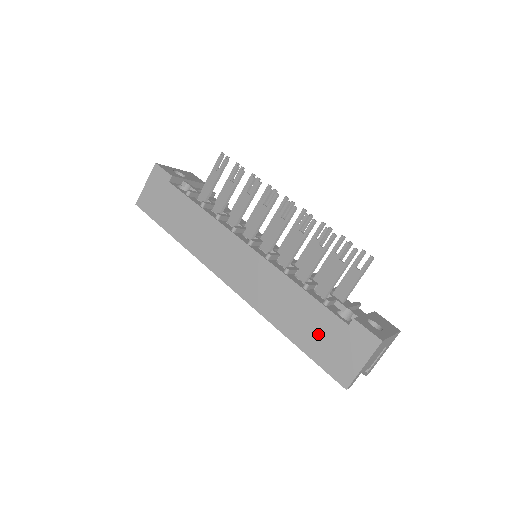
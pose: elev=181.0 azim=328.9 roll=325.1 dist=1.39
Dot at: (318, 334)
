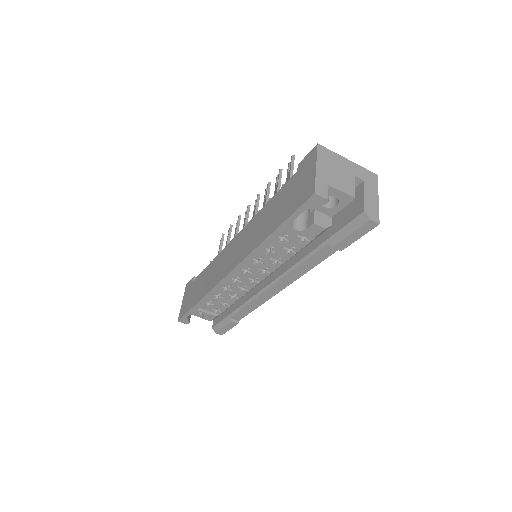
Dot at: (284, 203)
